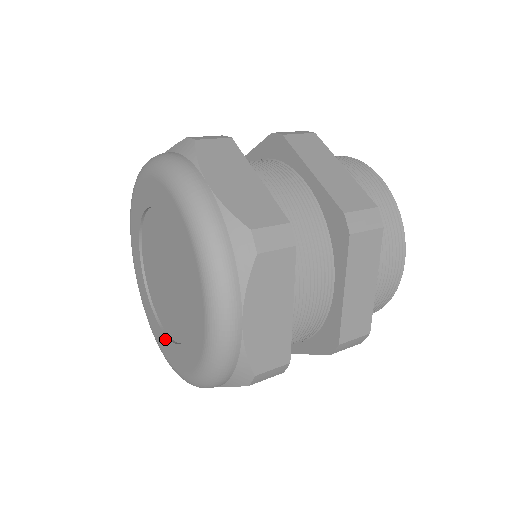
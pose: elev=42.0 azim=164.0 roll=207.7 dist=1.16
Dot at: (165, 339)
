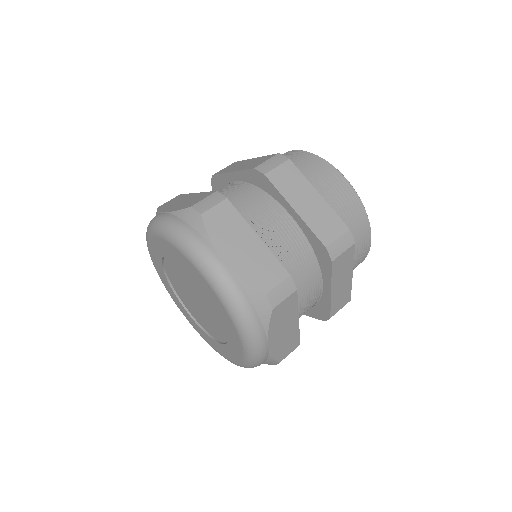
Dot at: (203, 332)
